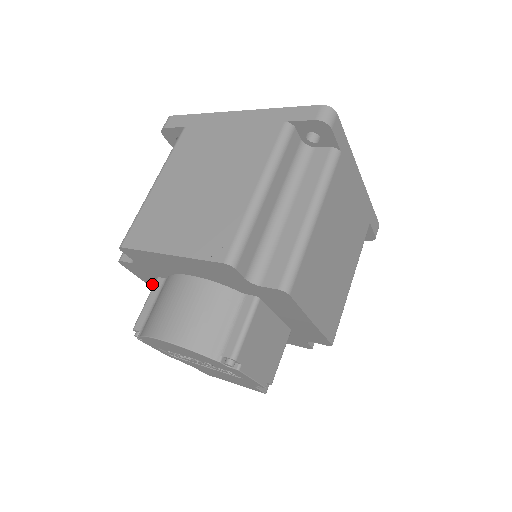
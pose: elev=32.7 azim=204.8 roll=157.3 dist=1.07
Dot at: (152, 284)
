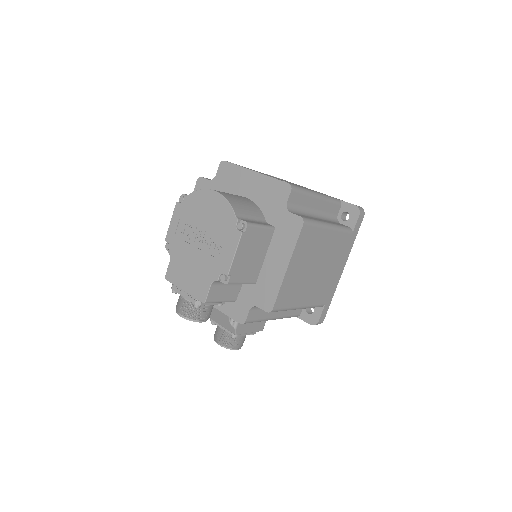
Dot at: occluded
